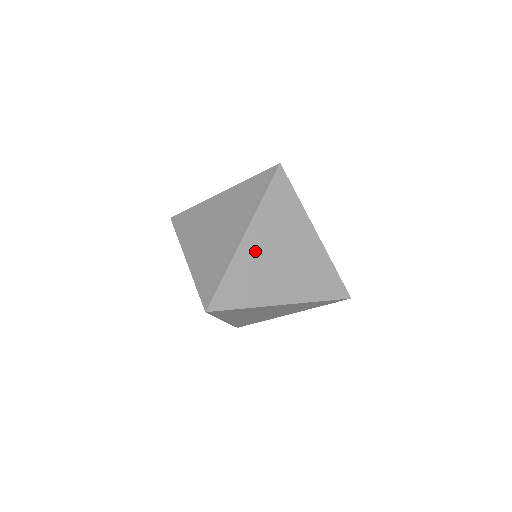
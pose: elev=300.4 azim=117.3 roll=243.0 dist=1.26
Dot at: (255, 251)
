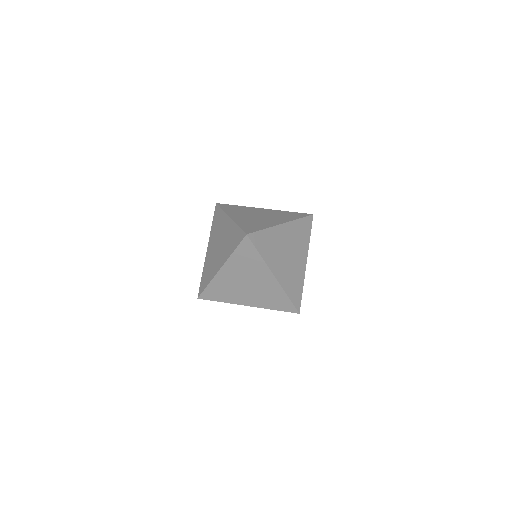
Dot at: (228, 278)
